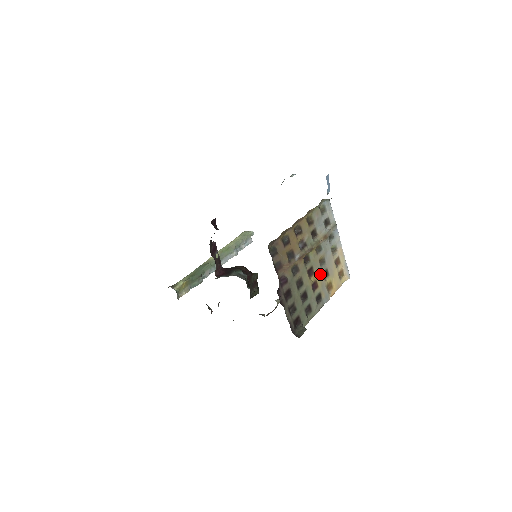
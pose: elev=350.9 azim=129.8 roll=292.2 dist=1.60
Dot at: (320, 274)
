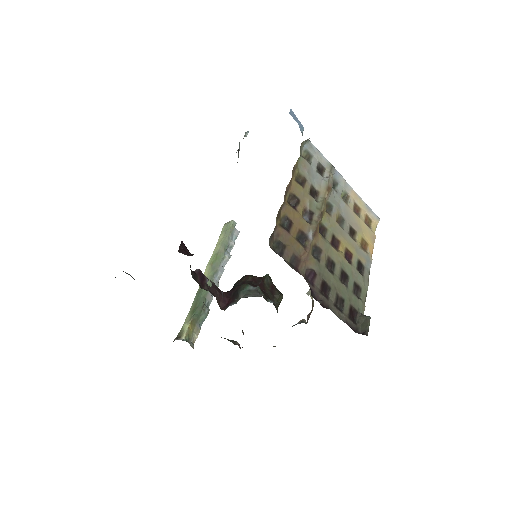
Dot at: (346, 238)
